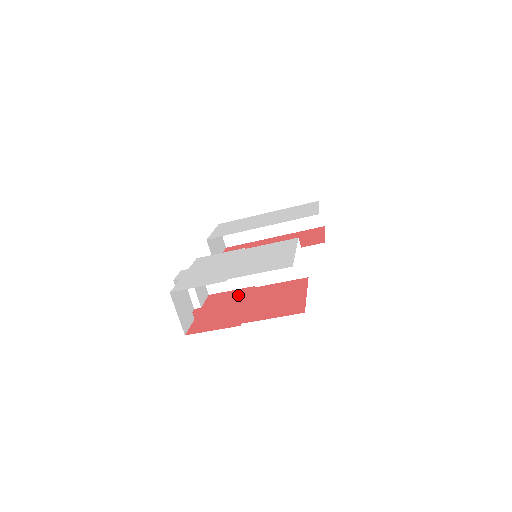
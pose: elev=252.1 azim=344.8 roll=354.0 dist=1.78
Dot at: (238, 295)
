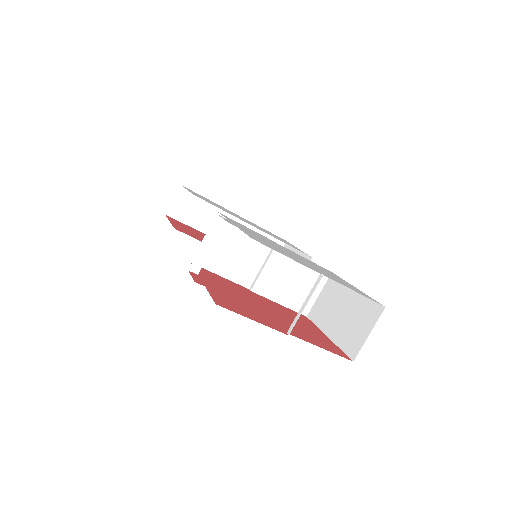
Dot at: (238, 288)
